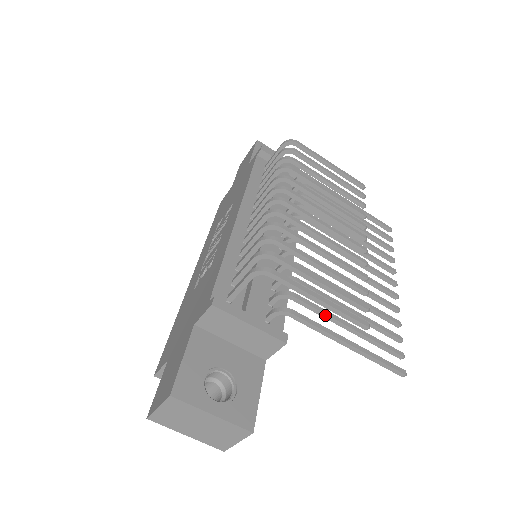
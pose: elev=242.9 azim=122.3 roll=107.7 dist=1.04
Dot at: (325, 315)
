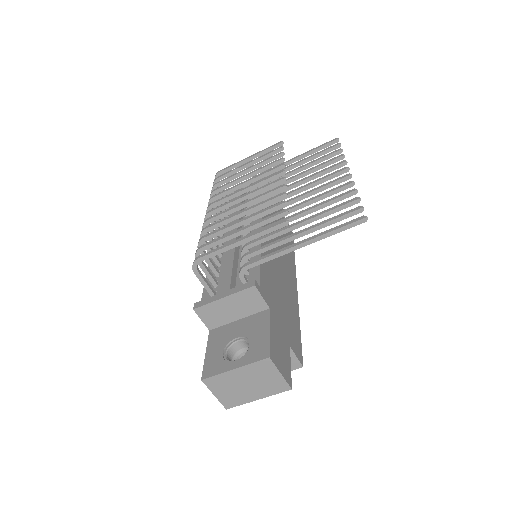
Dot at: (277, 244)
